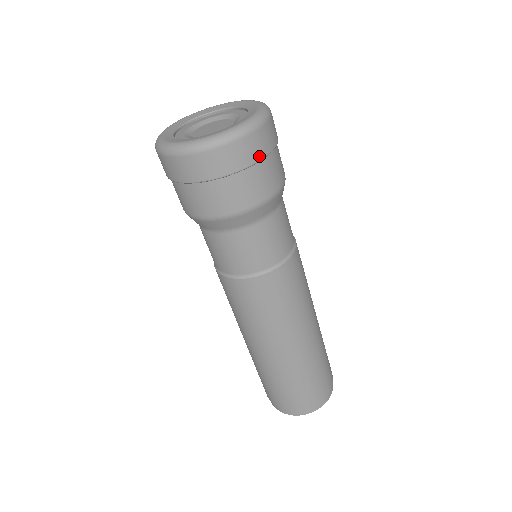
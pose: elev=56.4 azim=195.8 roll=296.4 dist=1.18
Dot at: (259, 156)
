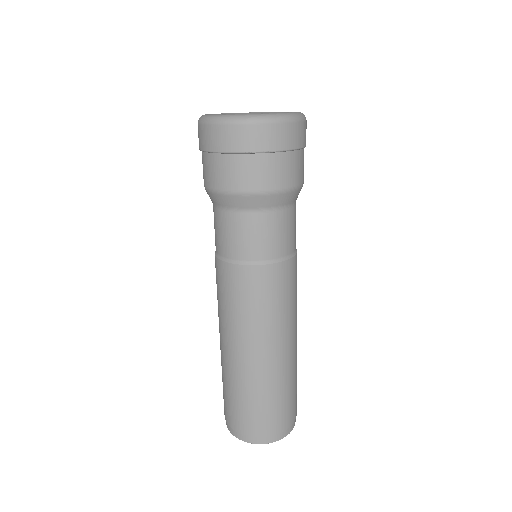
Dot at: (297, 145)
